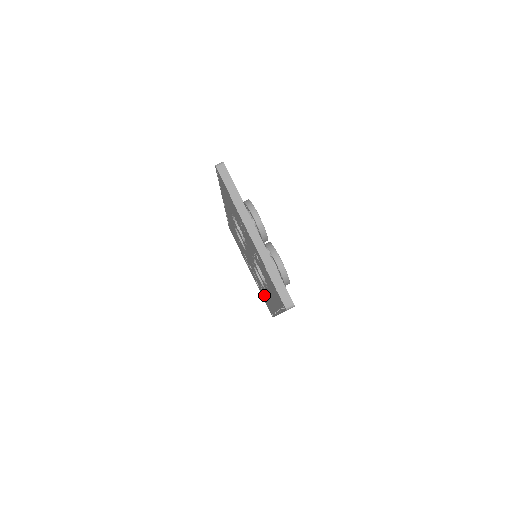
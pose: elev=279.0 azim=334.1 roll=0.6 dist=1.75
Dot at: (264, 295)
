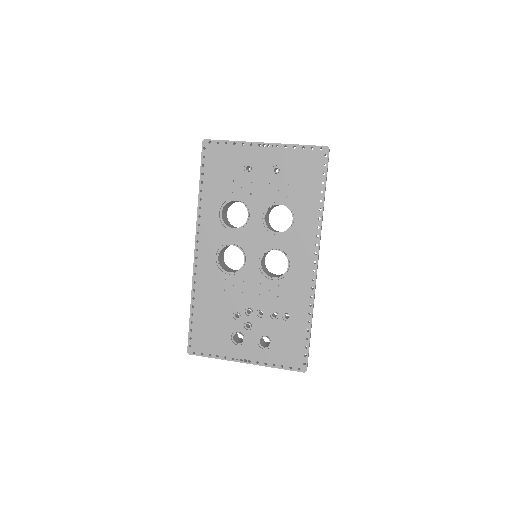
Dot at: (284, 321)
